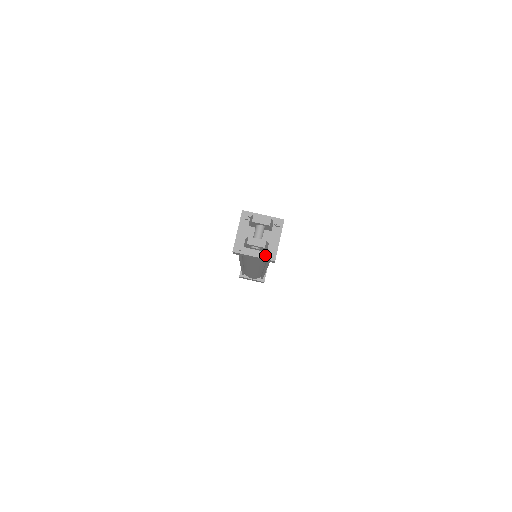
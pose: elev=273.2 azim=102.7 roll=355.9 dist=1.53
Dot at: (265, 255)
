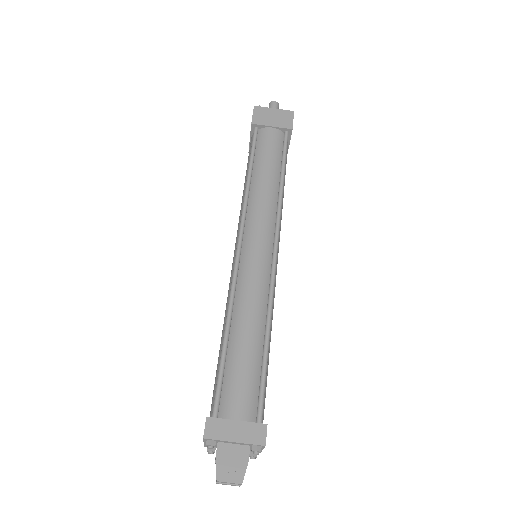
Dot at: occluded
